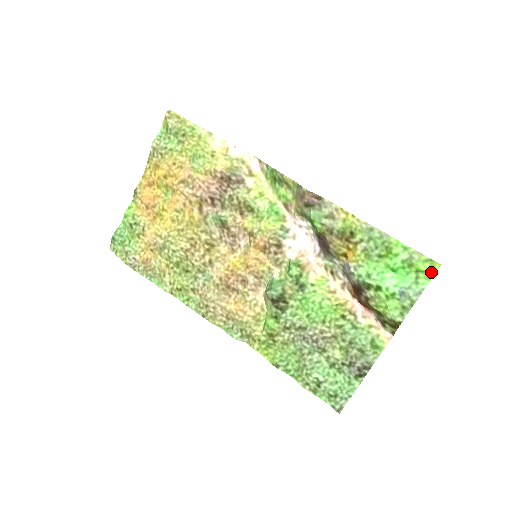
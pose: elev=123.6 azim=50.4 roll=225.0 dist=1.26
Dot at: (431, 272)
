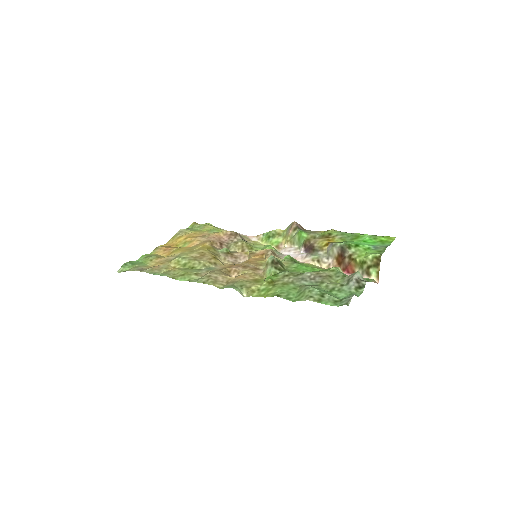
Dot at: (391, 241)
